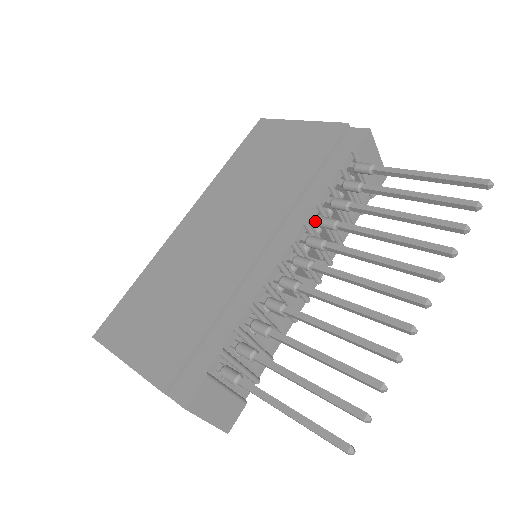
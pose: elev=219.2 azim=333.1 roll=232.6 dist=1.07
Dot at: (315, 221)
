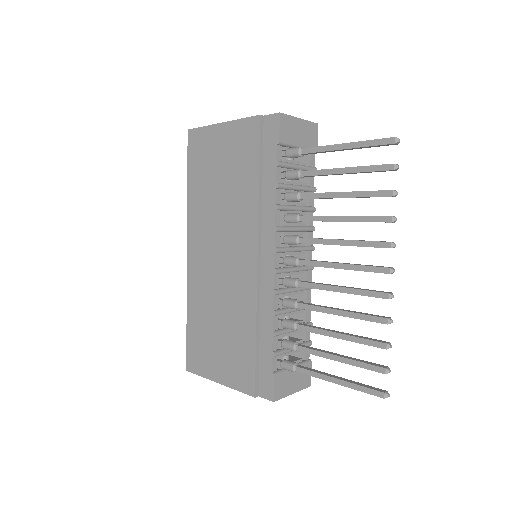
Dot at: occluded
